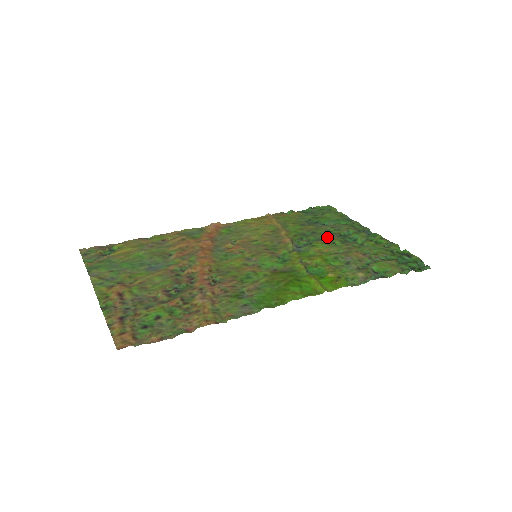
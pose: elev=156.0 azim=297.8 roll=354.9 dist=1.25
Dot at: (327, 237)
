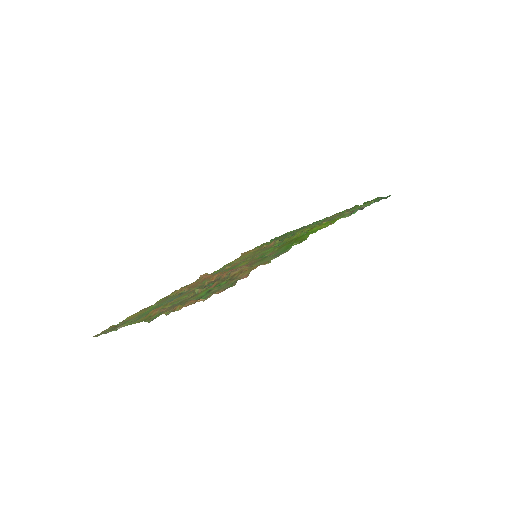
Dot at: occluded
